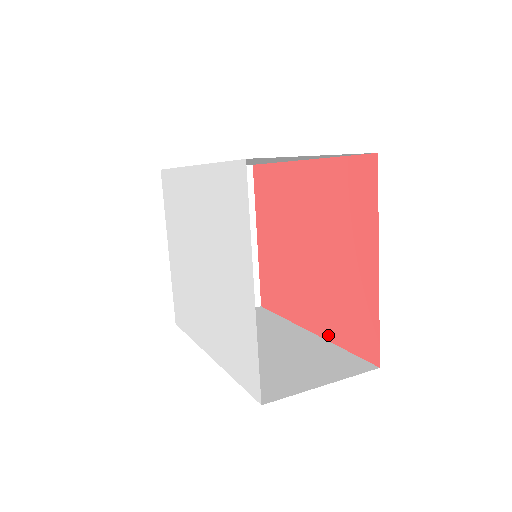
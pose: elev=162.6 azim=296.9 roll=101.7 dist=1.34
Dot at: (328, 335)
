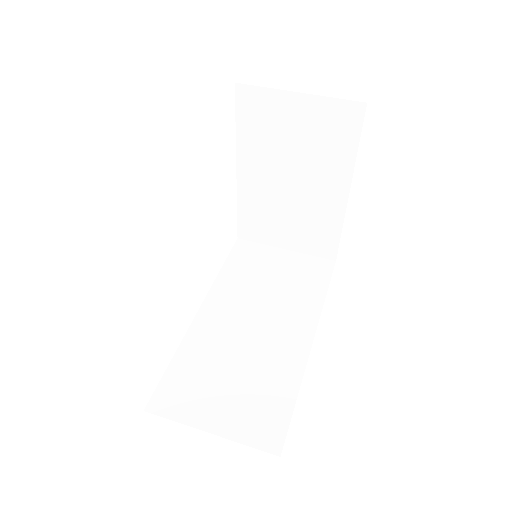
Dot at: occluded
